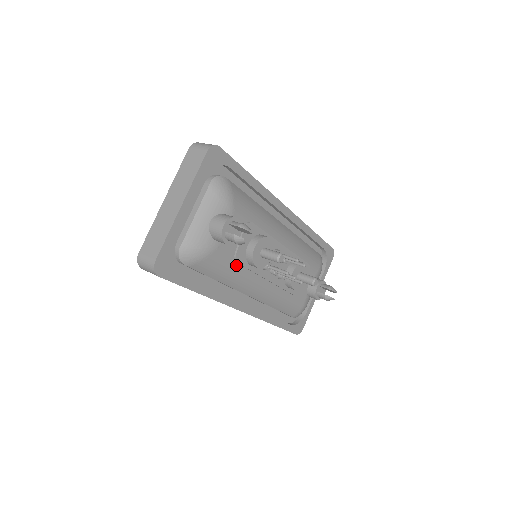
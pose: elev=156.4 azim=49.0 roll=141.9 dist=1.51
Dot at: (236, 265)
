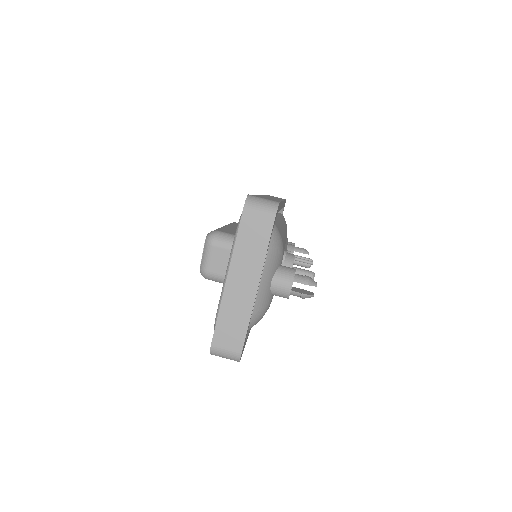
Dot at: occluded
